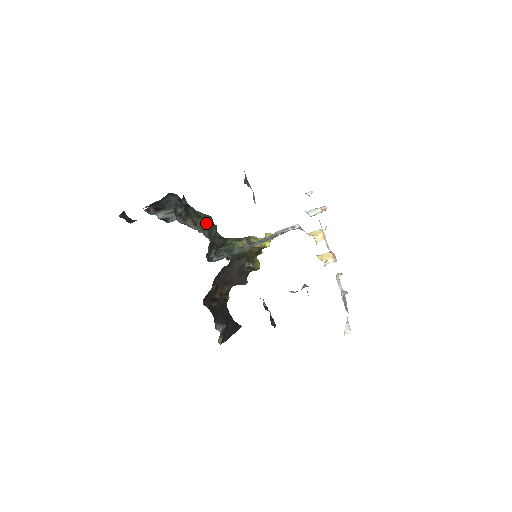
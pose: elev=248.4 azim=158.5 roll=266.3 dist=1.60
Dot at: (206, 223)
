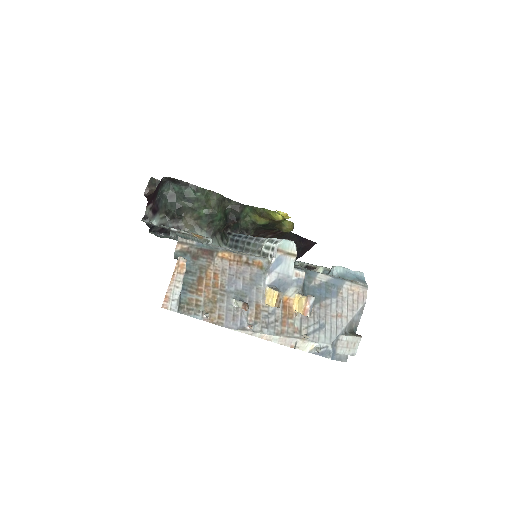
Dot at: (203, 216)
